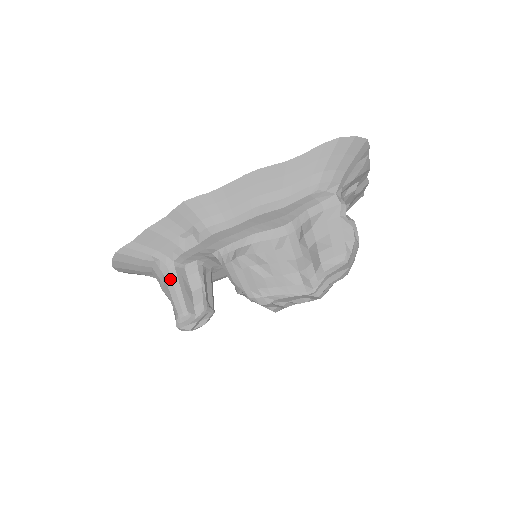
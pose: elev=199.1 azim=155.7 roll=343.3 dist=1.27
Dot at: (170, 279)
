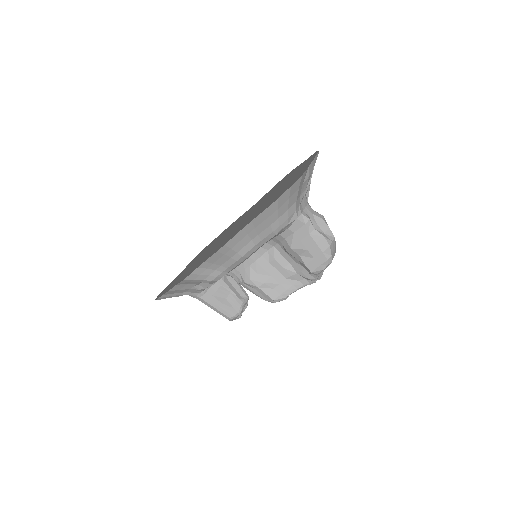
Dot at: (206, 303)
